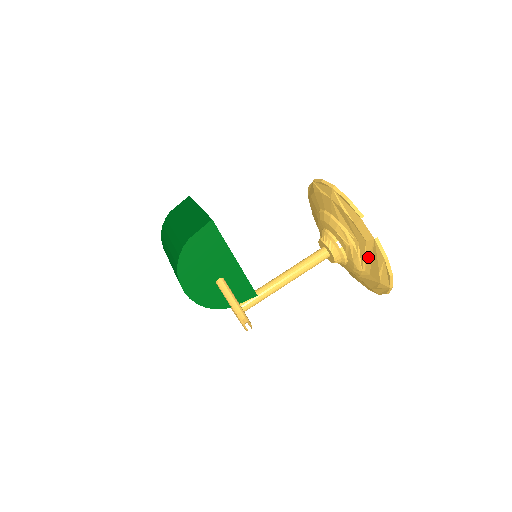
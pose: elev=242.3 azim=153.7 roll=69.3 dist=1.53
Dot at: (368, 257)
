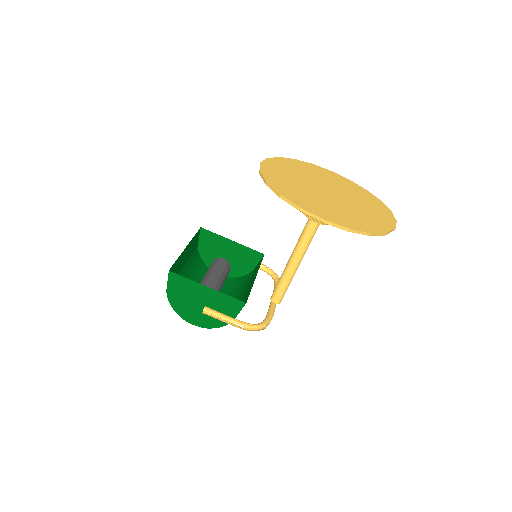
Dot at: occluded
